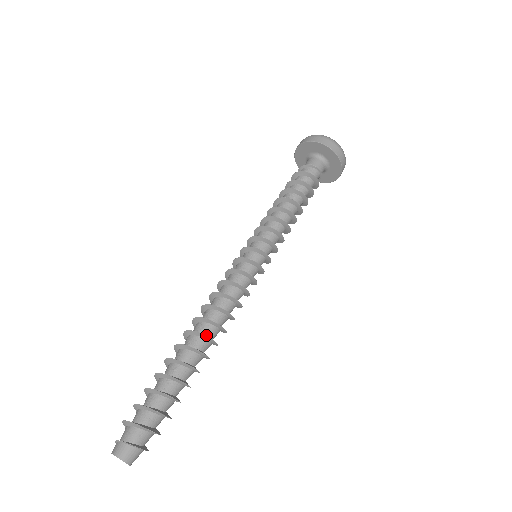
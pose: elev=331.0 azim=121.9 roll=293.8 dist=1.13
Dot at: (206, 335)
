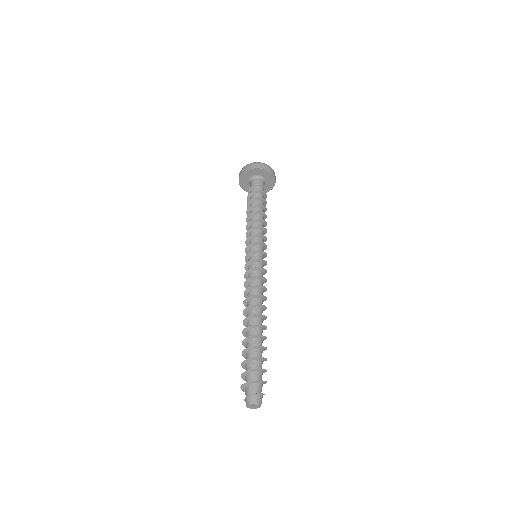
Dot at: (260, 315)
